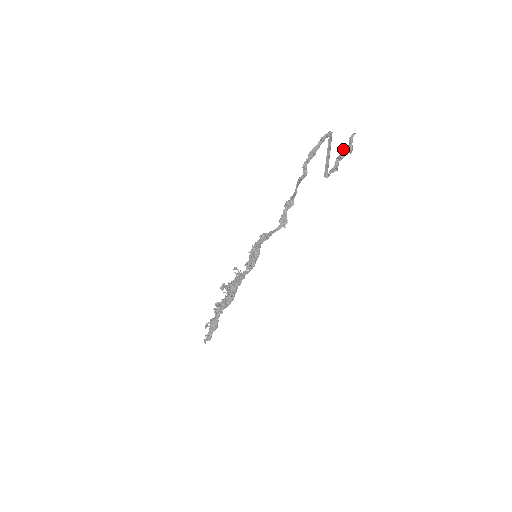
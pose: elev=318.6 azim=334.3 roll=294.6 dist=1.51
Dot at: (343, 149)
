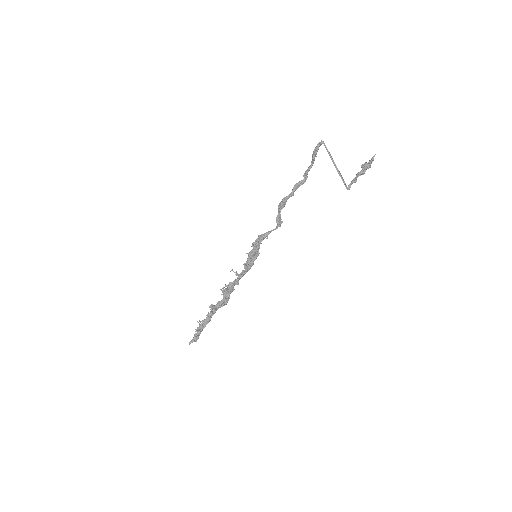
Dot at: (361, 166)
